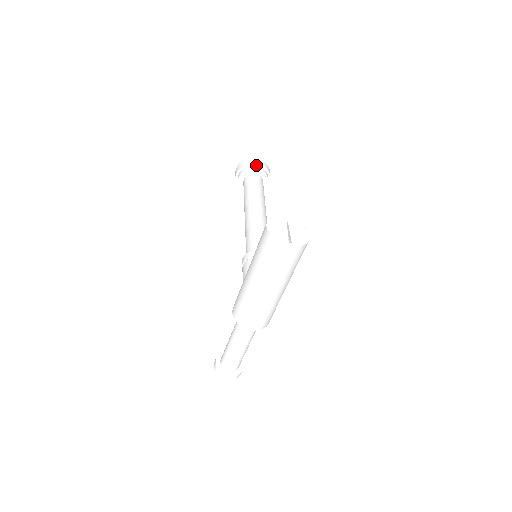
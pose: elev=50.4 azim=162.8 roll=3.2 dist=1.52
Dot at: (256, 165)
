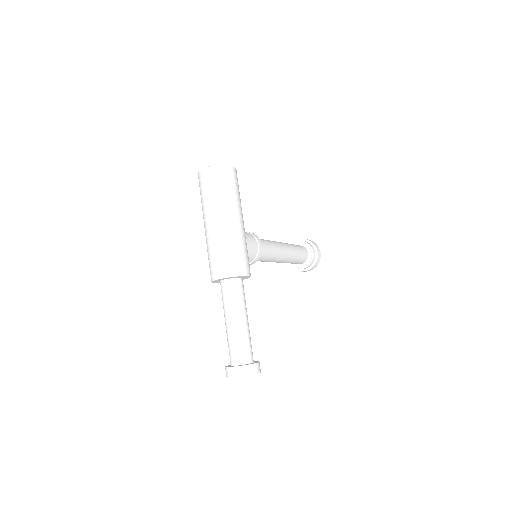
Dot at: occluded
